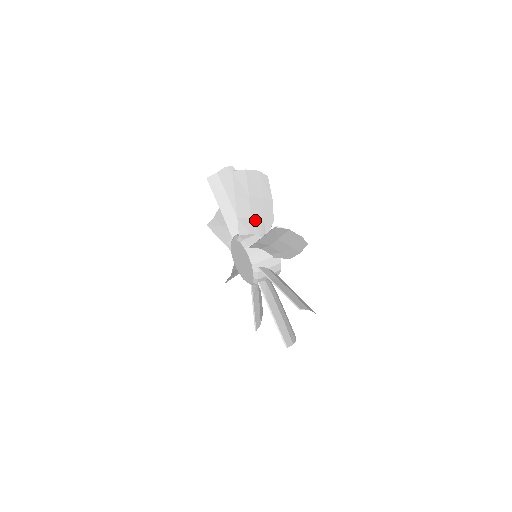
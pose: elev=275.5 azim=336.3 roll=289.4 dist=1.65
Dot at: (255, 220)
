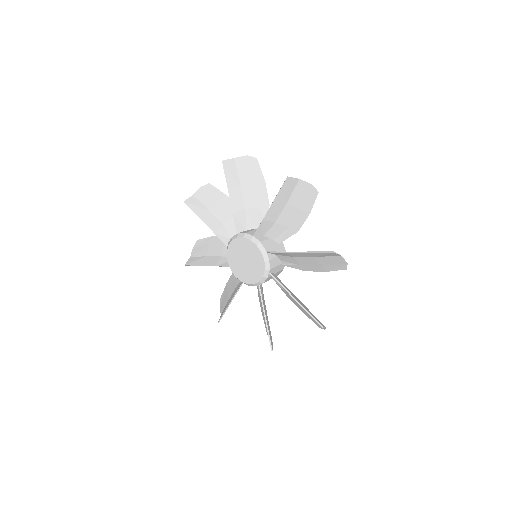
Dot at: (278, 225)
